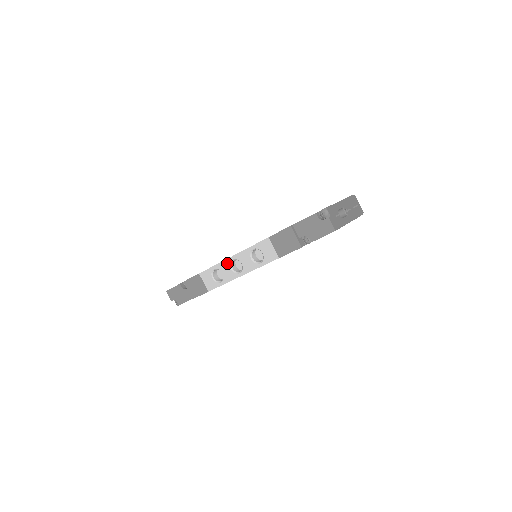
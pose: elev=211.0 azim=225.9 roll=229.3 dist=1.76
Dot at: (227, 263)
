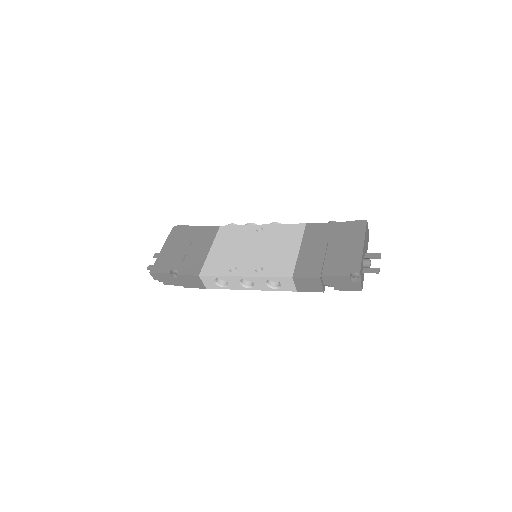
Dot at: (237, 279)
